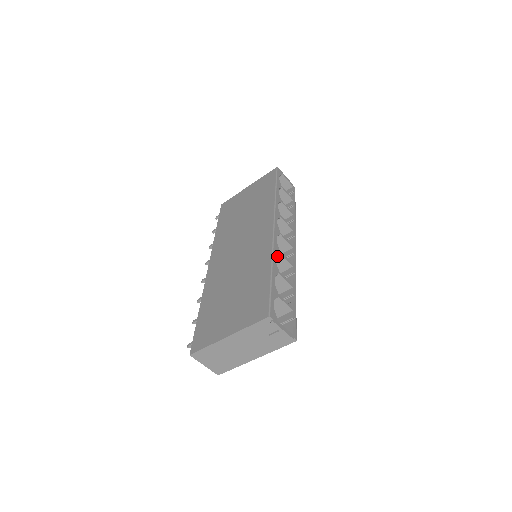
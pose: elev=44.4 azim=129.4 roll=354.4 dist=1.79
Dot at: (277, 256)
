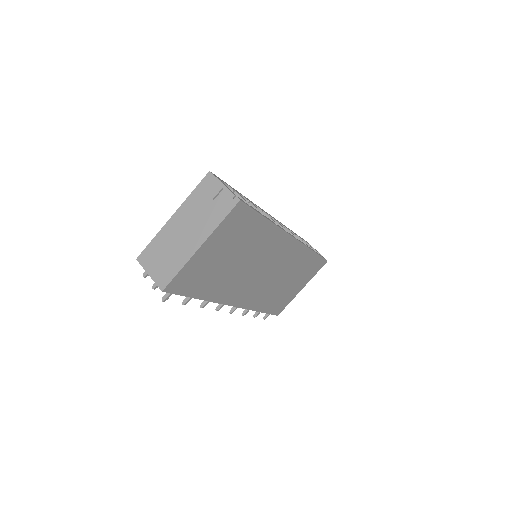
Dot at: occluded
